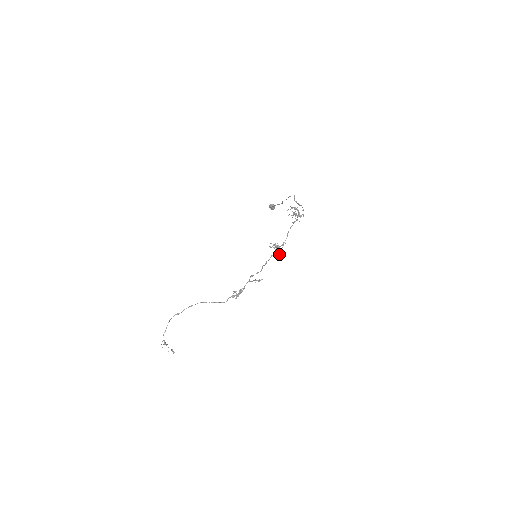
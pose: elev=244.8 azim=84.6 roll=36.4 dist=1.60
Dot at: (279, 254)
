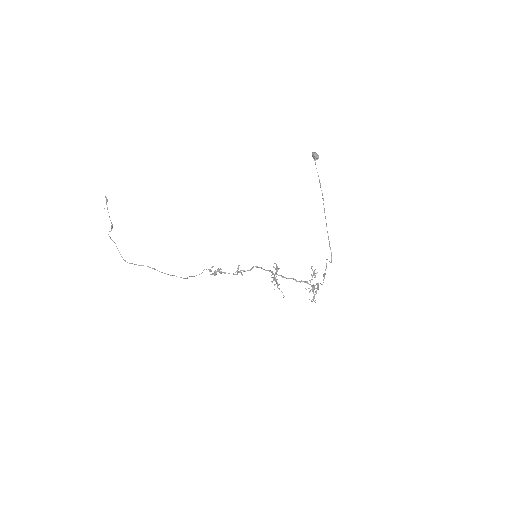
Dot at: (272, 274)
